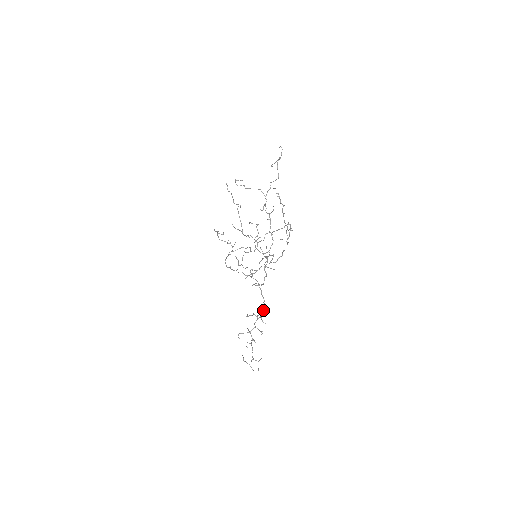
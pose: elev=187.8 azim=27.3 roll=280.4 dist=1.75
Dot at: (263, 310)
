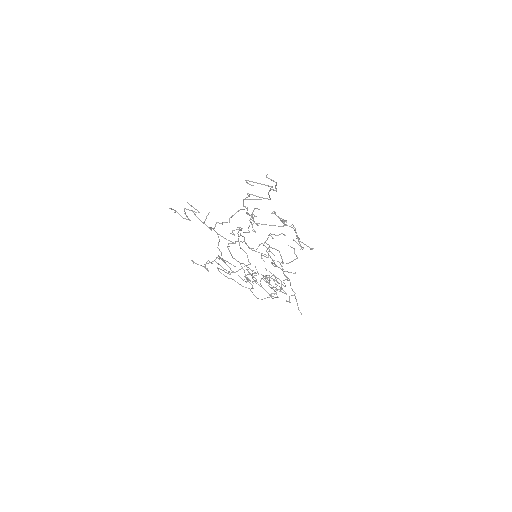
Dot at: (274, 276)
